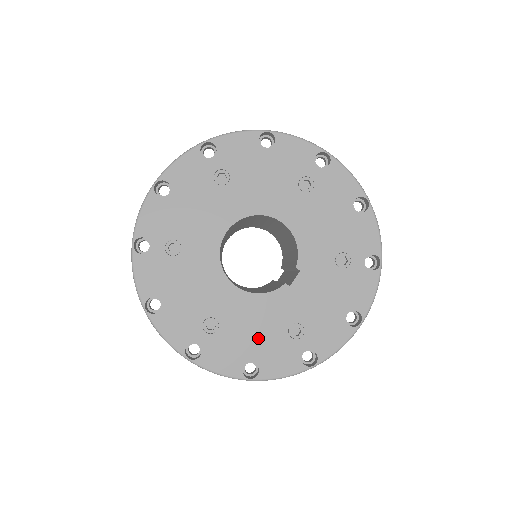
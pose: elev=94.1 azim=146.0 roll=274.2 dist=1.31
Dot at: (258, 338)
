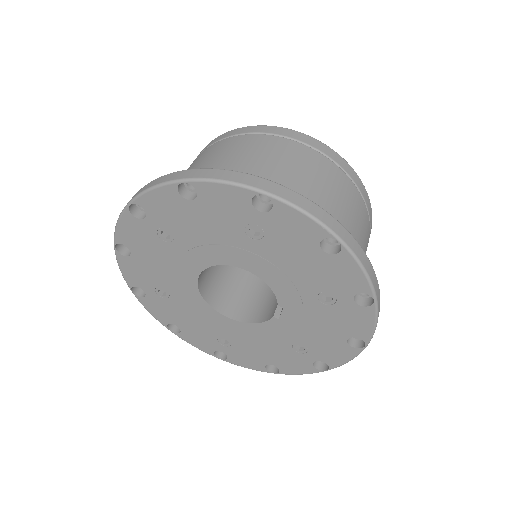
Dot at: (268, 351)
